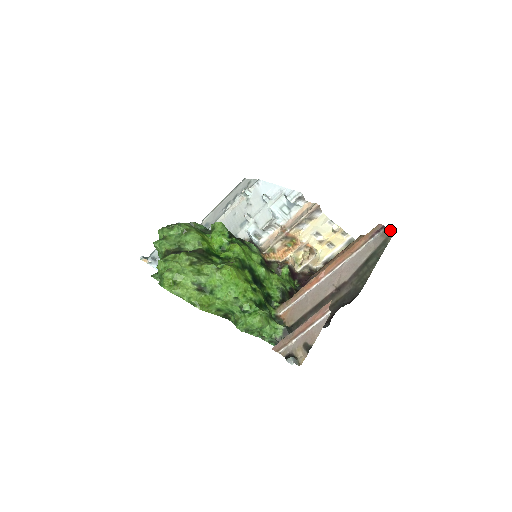
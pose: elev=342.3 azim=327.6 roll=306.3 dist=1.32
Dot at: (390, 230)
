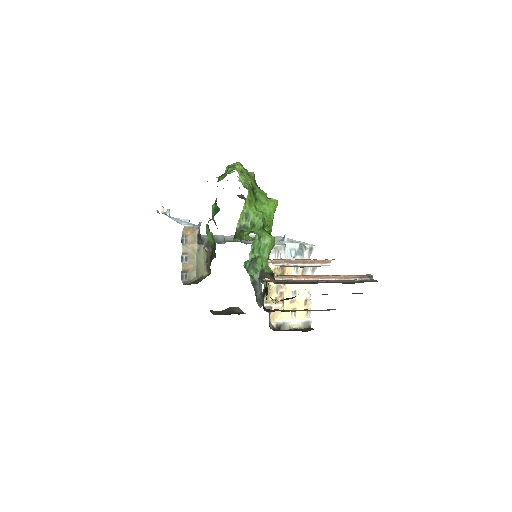
Dot at: (376, 280)
